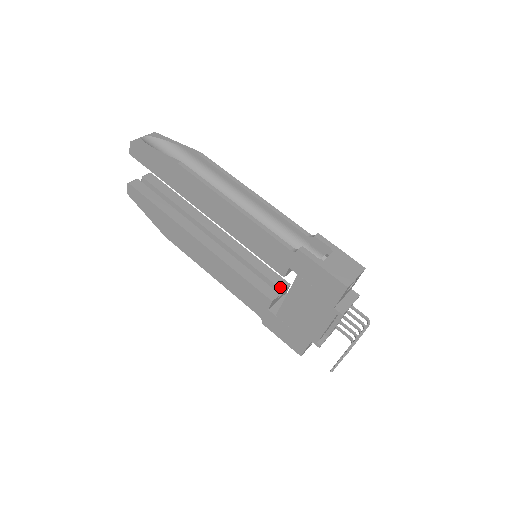
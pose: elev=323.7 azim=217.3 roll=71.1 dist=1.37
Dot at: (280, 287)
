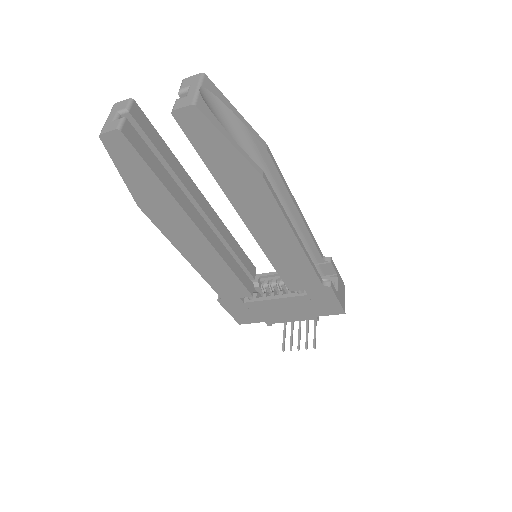
Dot at: (253, 276)
